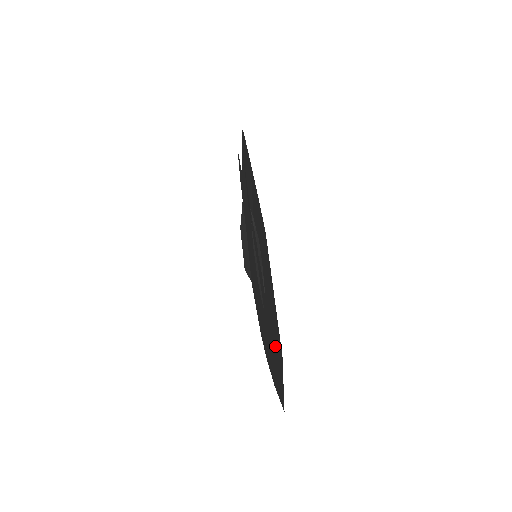
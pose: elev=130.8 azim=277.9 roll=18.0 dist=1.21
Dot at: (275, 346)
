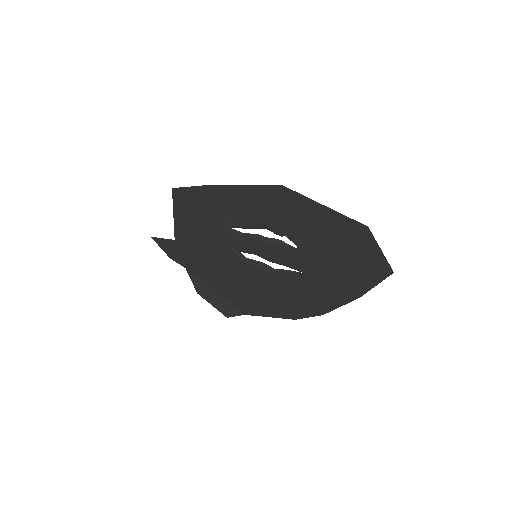
Dot at: (347, 251)
